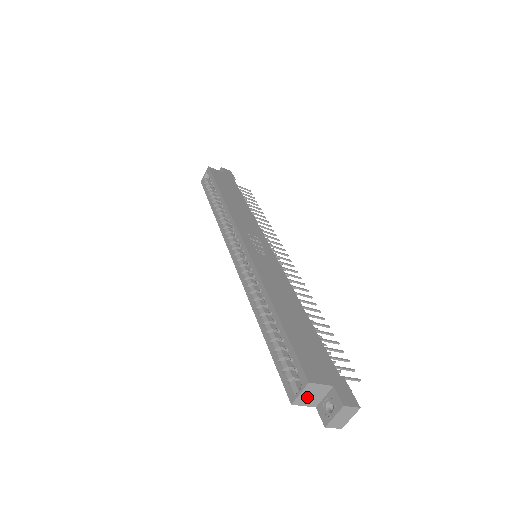
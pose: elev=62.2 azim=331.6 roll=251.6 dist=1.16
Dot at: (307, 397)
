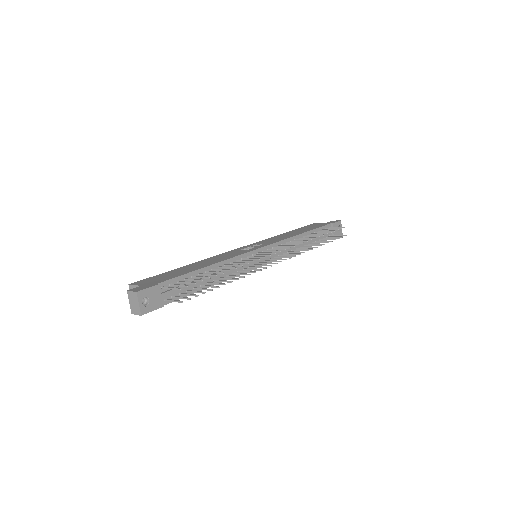
Dot at: occluded
